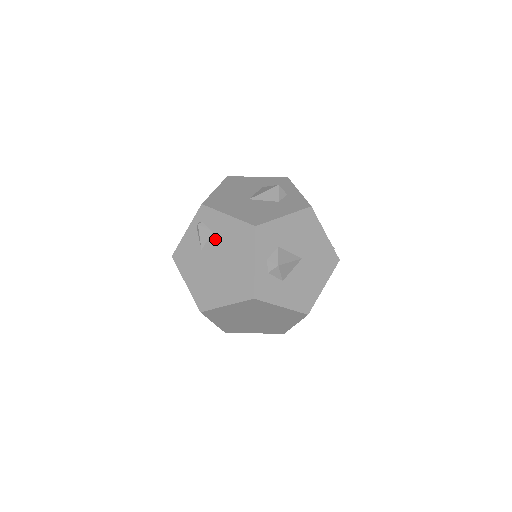
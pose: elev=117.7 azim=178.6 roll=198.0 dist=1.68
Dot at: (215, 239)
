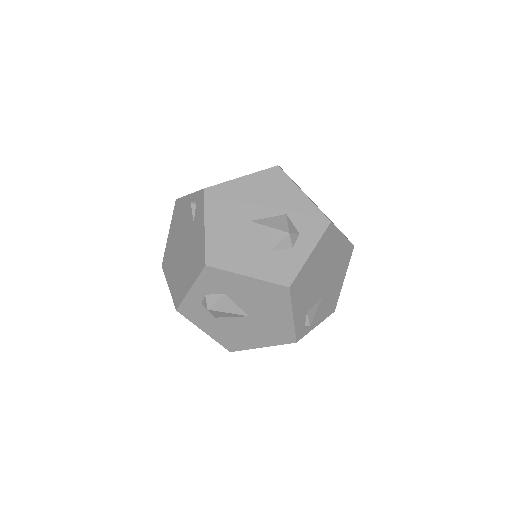
Dot at: (191, 231)
